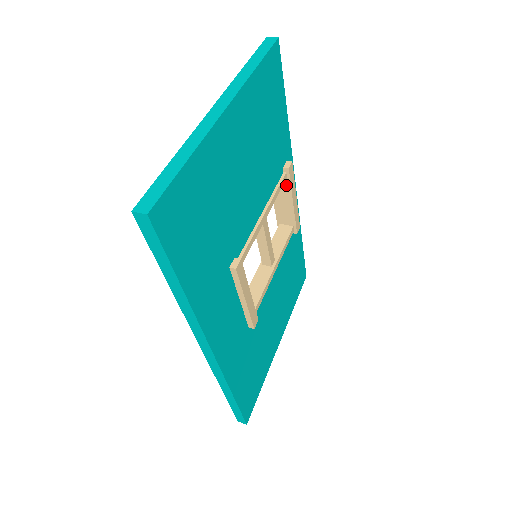
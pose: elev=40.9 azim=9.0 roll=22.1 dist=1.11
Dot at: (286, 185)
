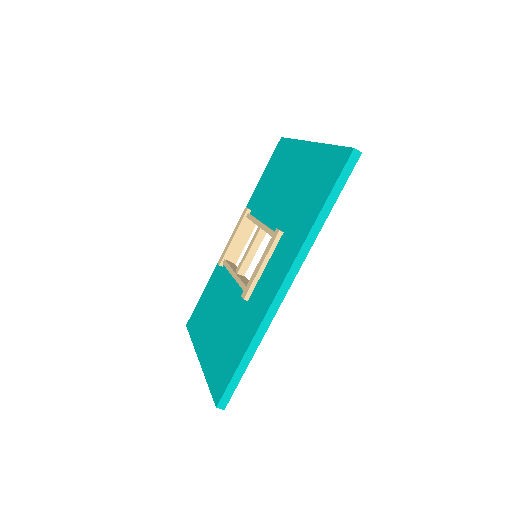
Dot at: (251, 227)
